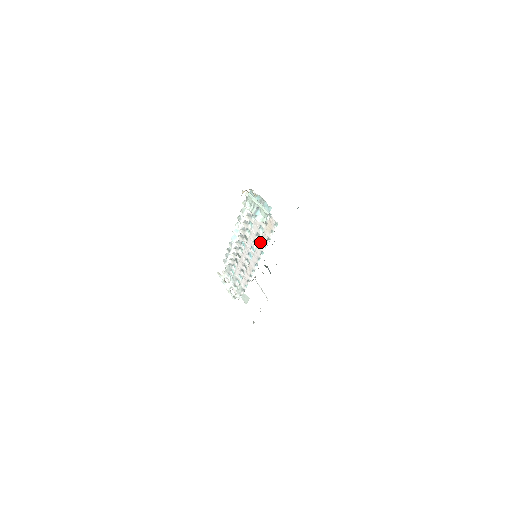
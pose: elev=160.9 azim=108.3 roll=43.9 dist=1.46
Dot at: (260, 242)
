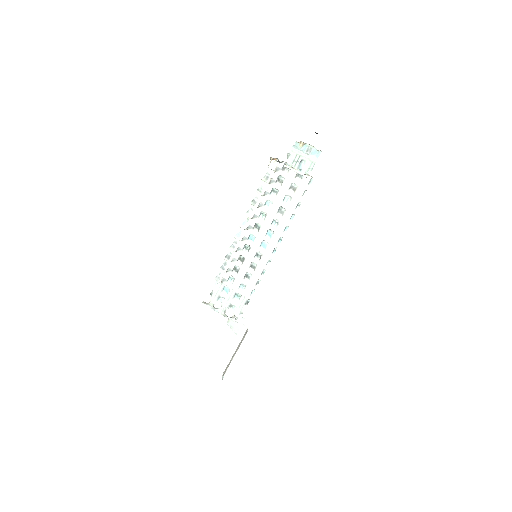
Dot at: (284, 216)
